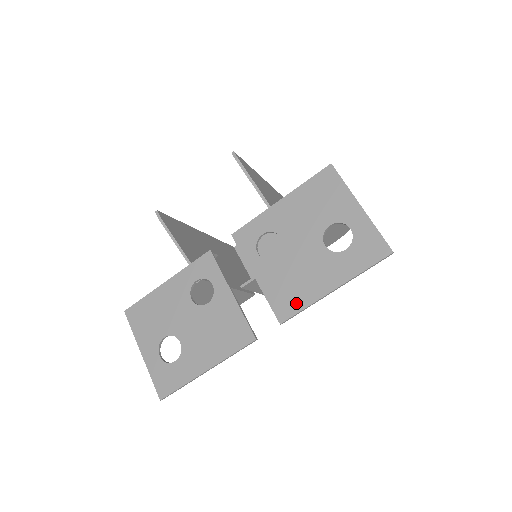
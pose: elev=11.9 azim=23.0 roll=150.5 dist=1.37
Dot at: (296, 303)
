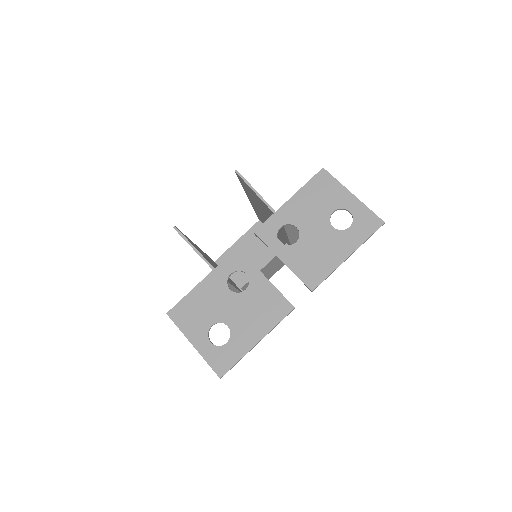
Dot at: (321, 273)
